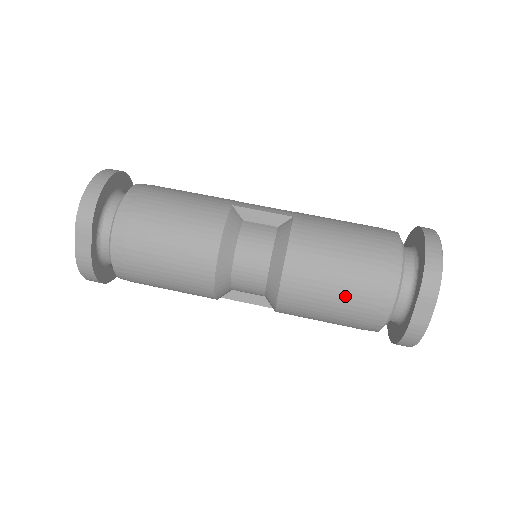
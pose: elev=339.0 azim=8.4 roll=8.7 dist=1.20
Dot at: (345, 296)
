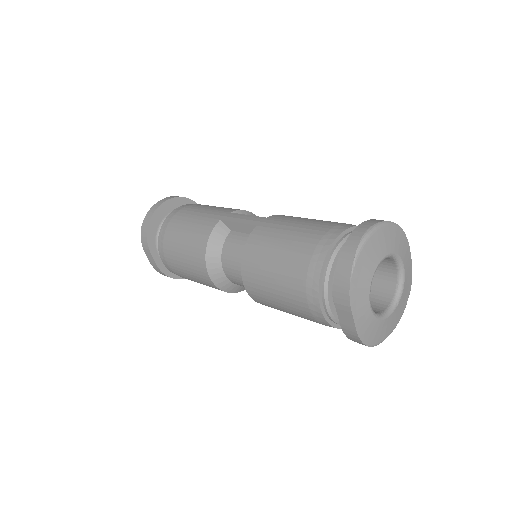
Dot at: (286, 300)
